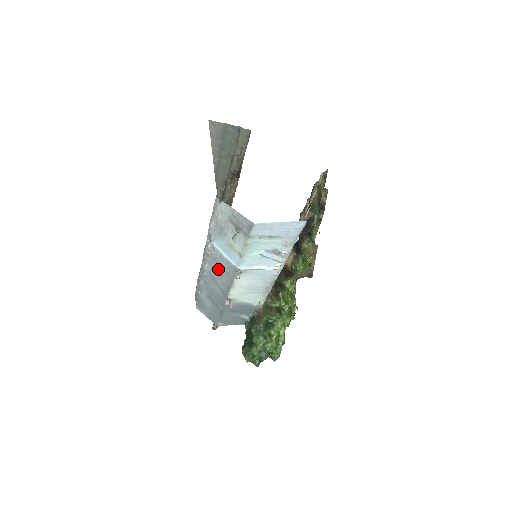
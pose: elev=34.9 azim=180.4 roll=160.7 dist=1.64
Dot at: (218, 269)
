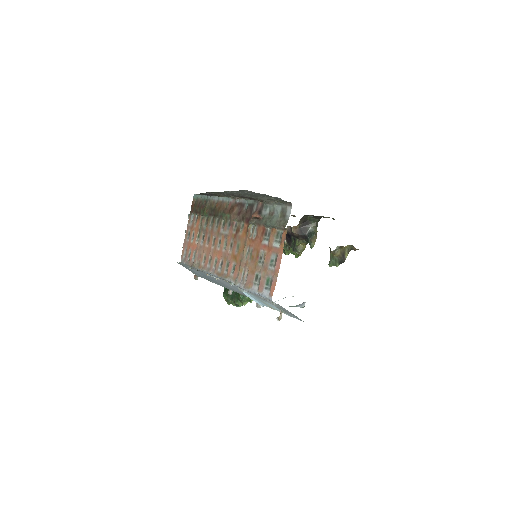
Dot at: (231, 286)
